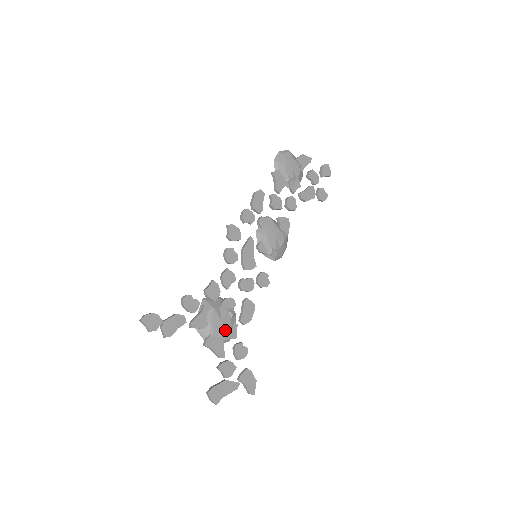
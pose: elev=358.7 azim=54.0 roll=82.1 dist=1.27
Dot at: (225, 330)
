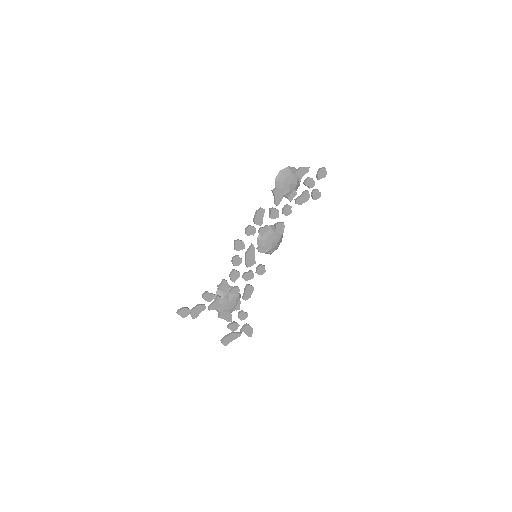
Dot at: (232, 307)
